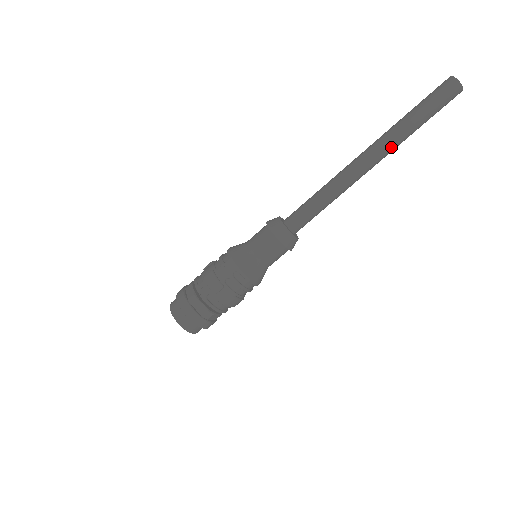
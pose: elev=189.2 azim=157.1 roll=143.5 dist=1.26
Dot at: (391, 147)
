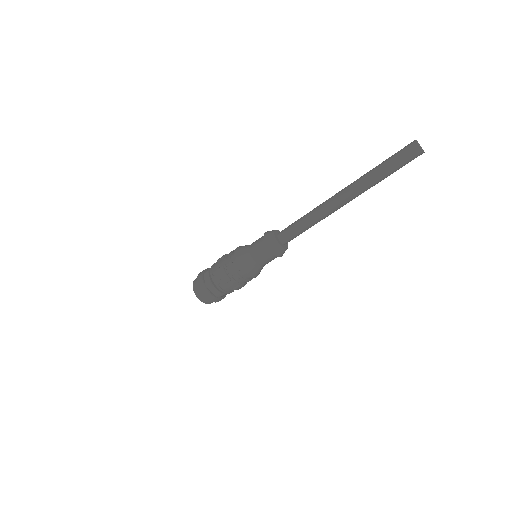
Dot at: (362, 191)
